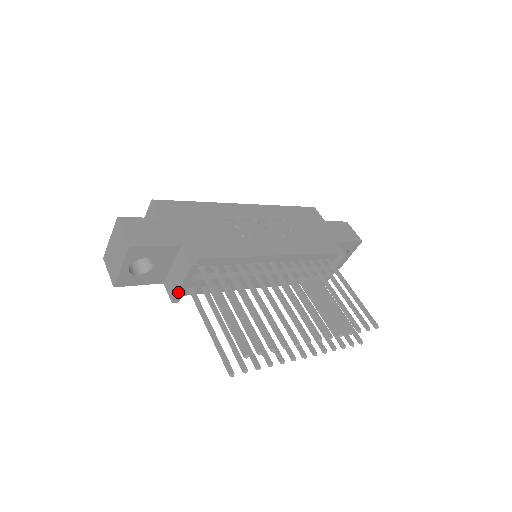
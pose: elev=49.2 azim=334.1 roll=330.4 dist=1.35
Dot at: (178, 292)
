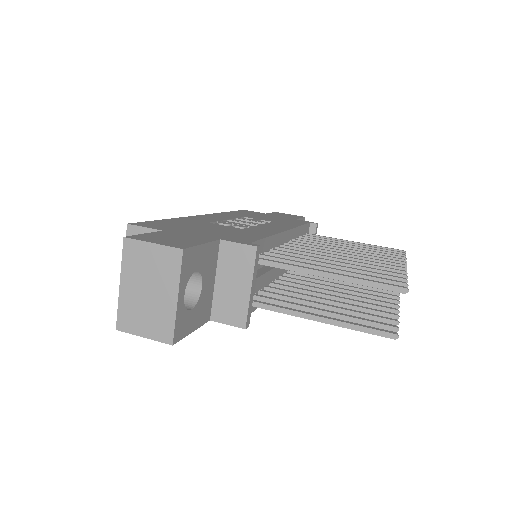
Dot at: (248, 305)
